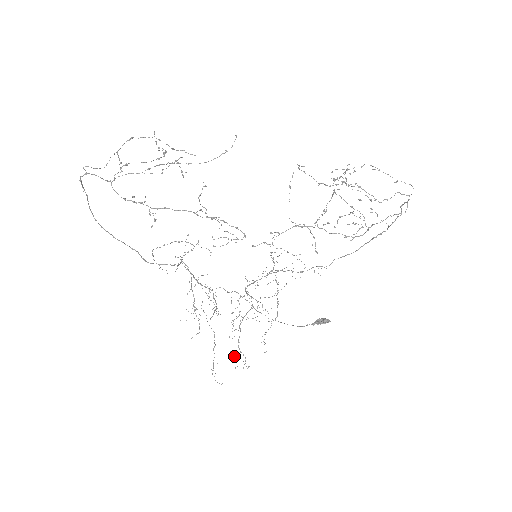
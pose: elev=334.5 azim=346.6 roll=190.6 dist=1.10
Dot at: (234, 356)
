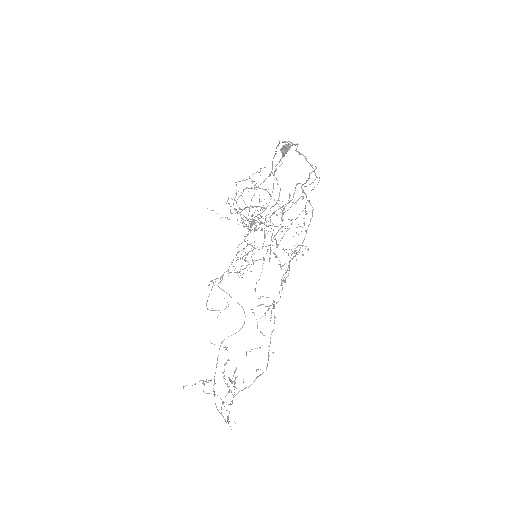
Dot at: occluded
